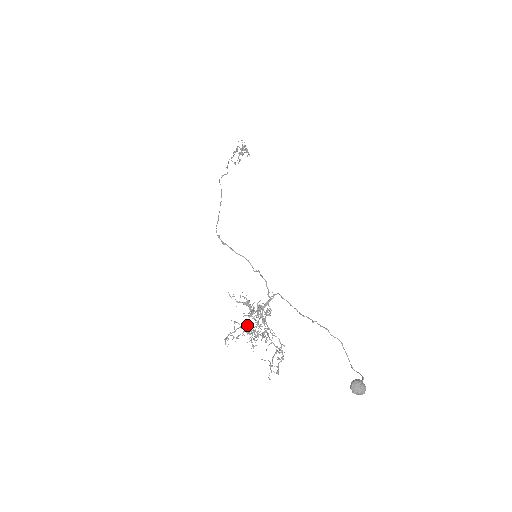
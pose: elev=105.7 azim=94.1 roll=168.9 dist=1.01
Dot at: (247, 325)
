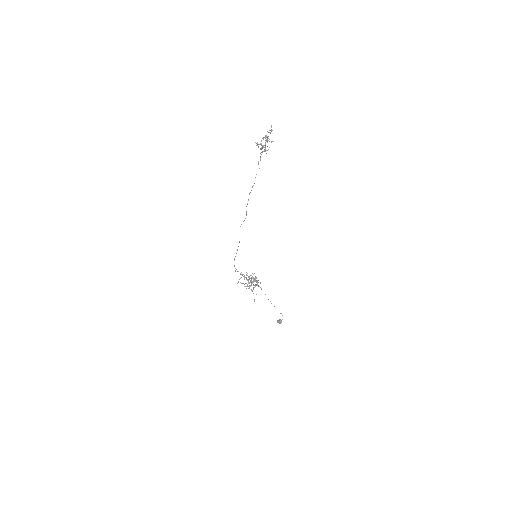
Dot at: occluded
